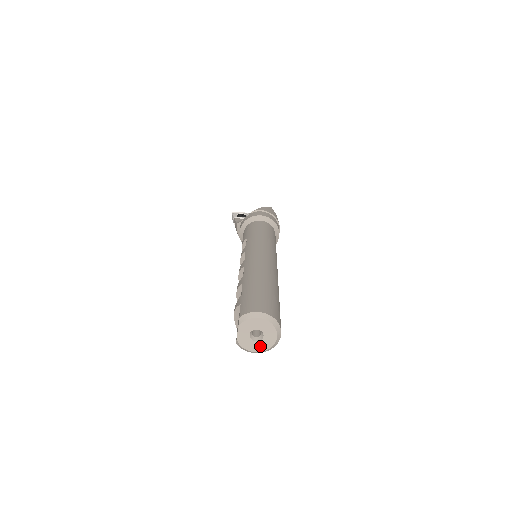
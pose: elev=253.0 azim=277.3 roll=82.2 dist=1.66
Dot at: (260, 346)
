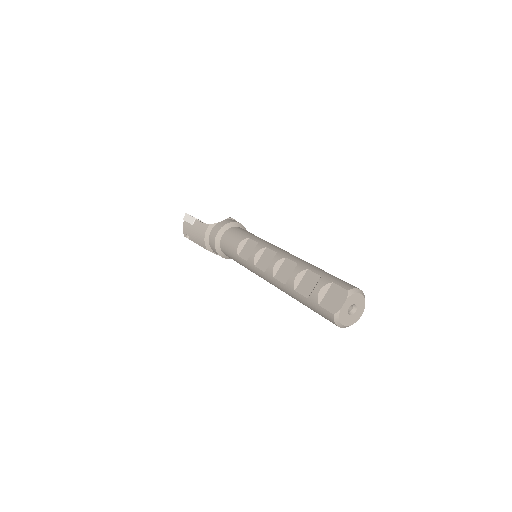
Dot at: (349, 320)
